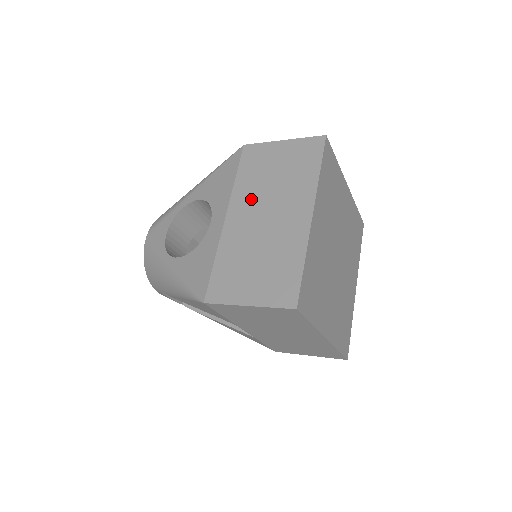
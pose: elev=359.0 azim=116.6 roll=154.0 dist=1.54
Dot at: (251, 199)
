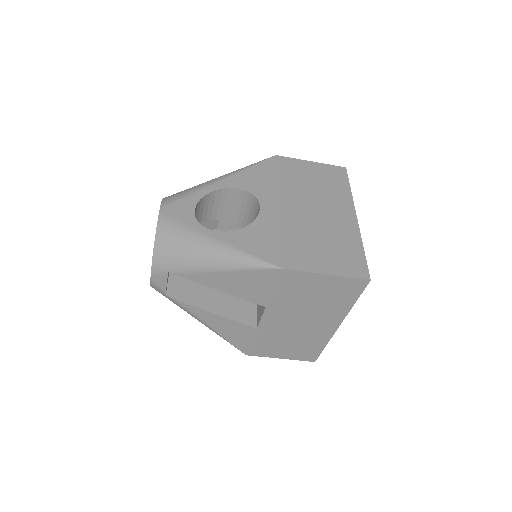
Dot at: (299, 196)
